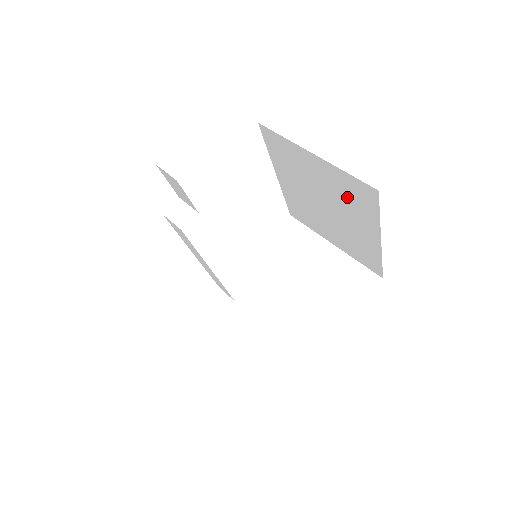
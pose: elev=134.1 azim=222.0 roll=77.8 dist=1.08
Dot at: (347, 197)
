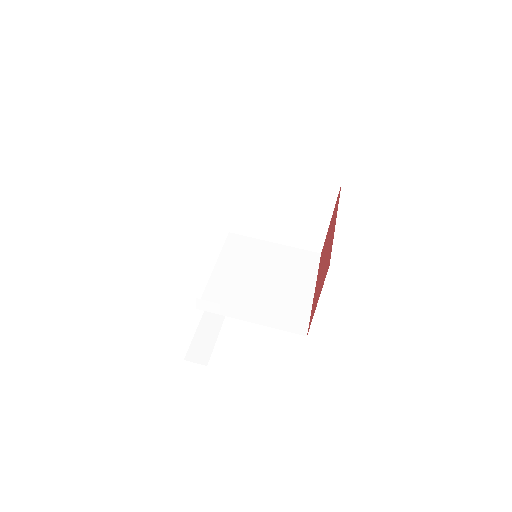
Dot at: occluded
